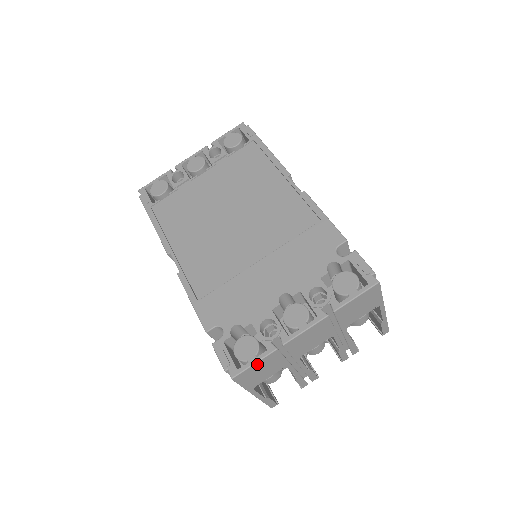
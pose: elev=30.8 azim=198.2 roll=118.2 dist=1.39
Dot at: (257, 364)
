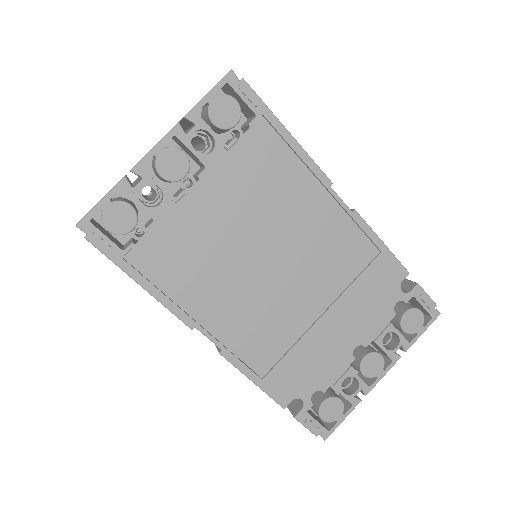
Dot at: (343, 417)
